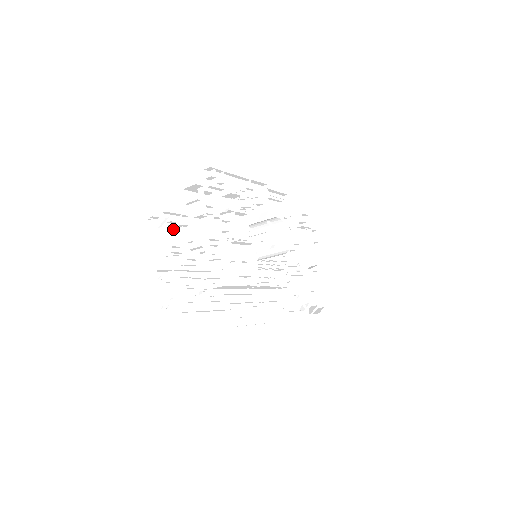
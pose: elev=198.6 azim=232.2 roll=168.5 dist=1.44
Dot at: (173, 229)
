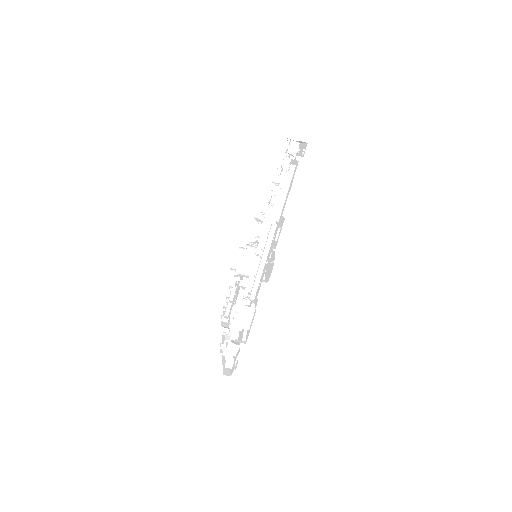
Dot at: (280, 162)
